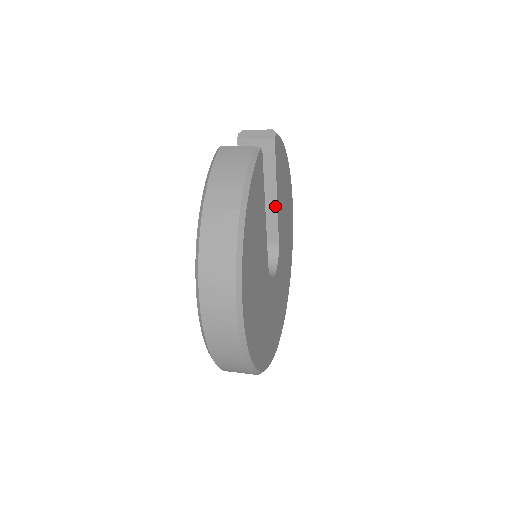
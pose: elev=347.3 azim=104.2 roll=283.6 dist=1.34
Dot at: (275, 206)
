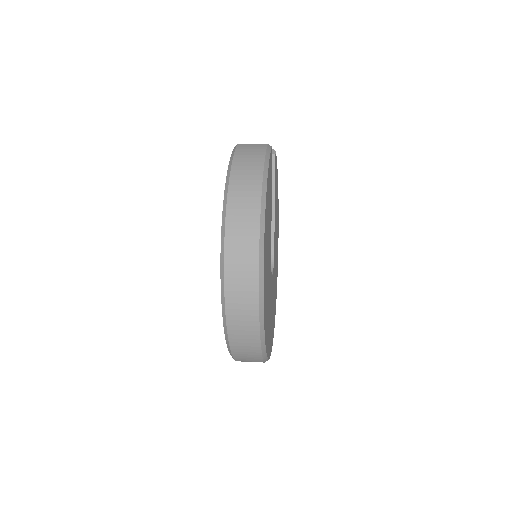
Dot at: (272, 214)
